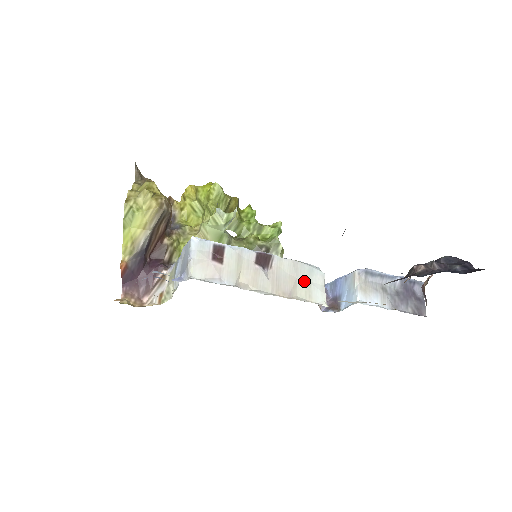
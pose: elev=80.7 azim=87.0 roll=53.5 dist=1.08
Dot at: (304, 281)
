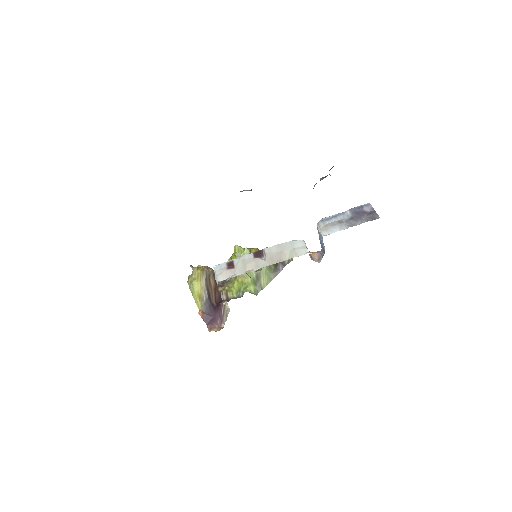
Dot at: (289, 250)
